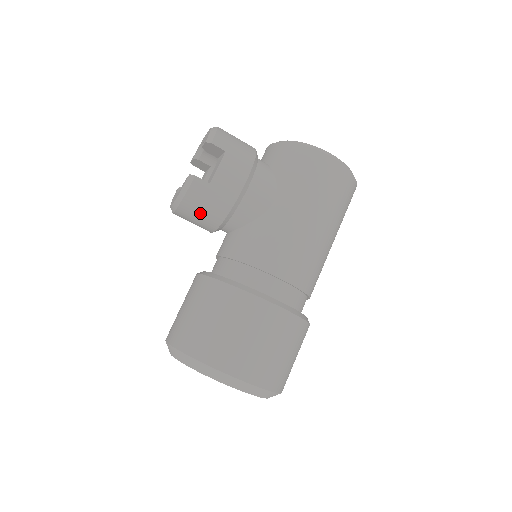
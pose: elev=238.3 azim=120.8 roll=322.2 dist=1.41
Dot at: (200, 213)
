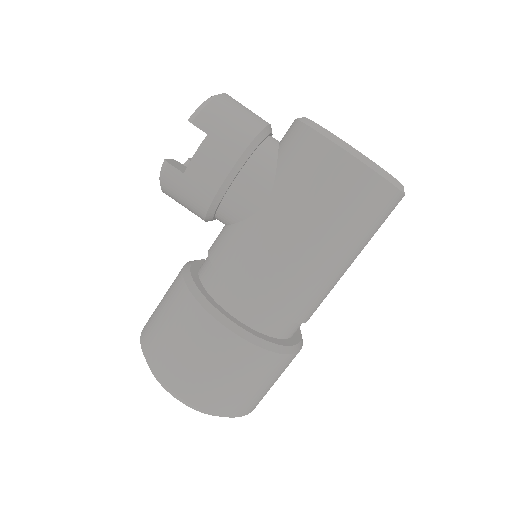
Dot at: (182, 202)
